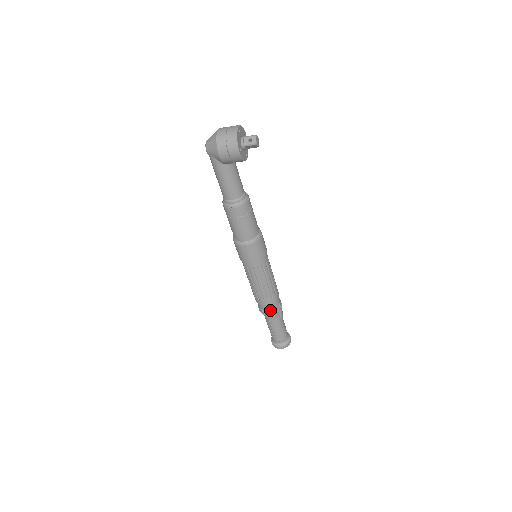
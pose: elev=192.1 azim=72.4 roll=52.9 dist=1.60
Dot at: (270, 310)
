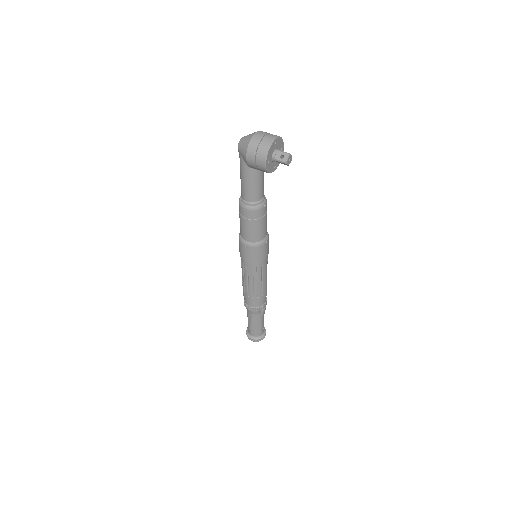
Dot at: (252, 307)
